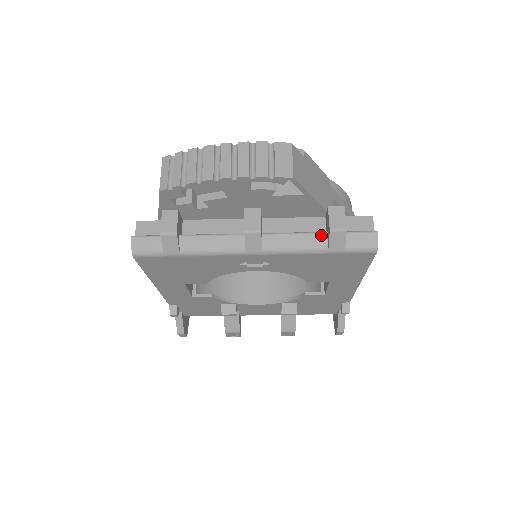
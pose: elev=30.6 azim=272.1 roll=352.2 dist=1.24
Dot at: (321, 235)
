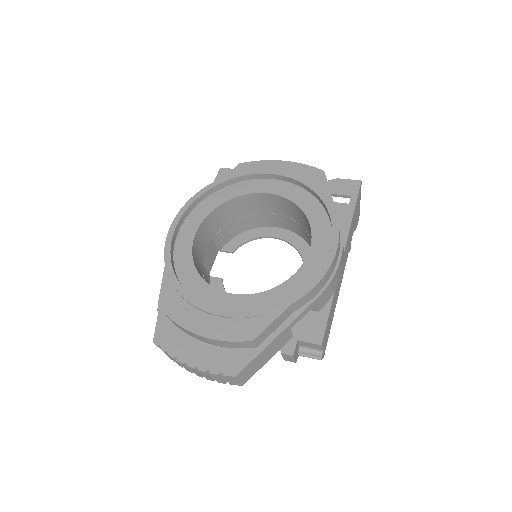
Dot at: occluded
